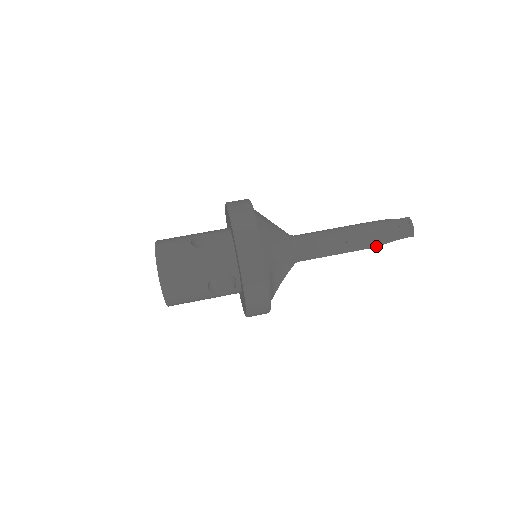
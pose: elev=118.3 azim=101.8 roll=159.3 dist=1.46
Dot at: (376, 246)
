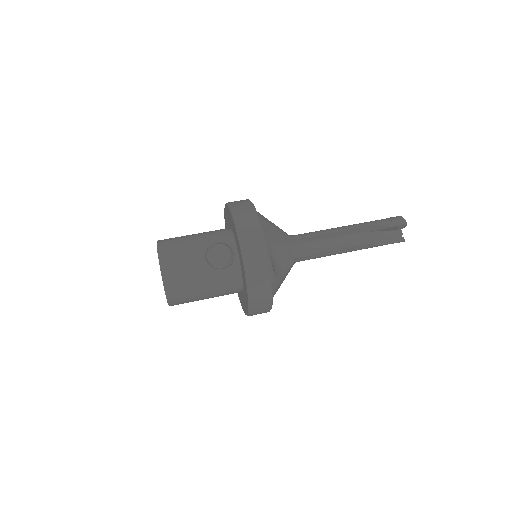
Dot at: (376, 245)
